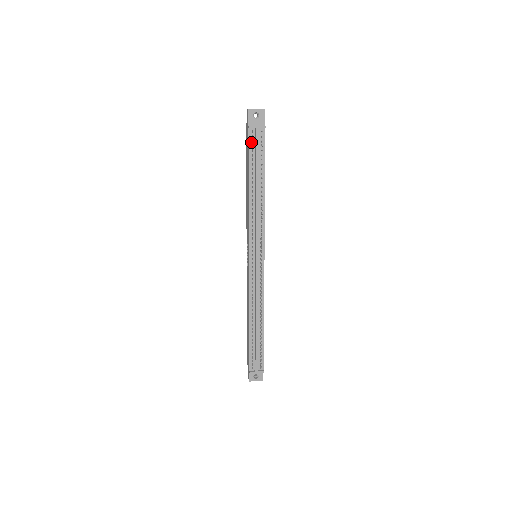
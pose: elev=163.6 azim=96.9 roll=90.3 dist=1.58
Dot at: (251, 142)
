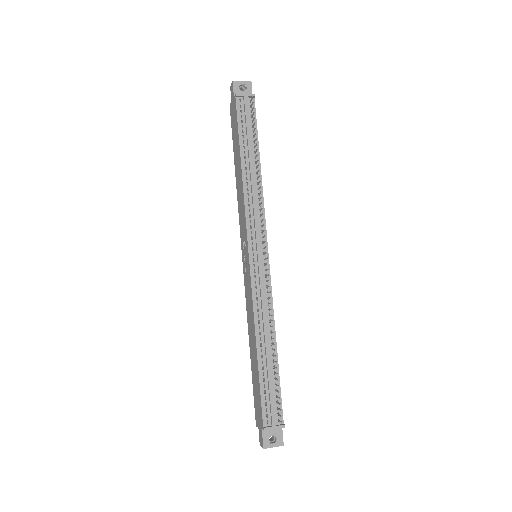
Dot at: (240, 112)
